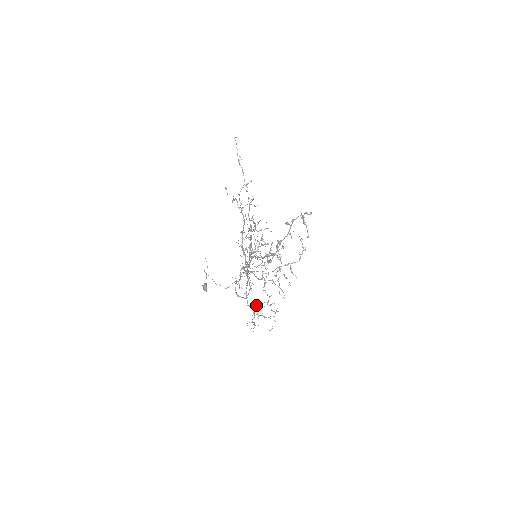
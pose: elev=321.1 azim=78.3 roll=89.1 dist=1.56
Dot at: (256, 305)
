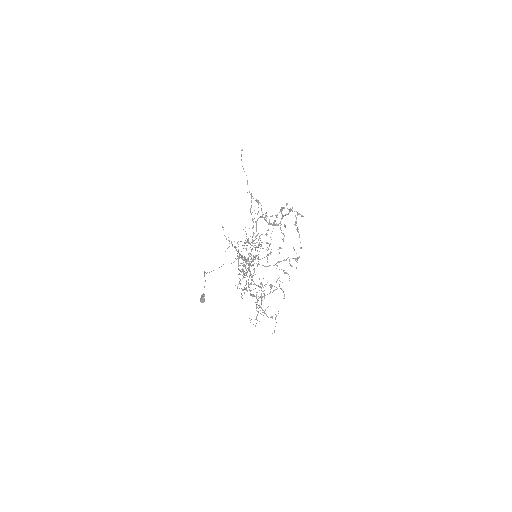
Dot at: occluded
